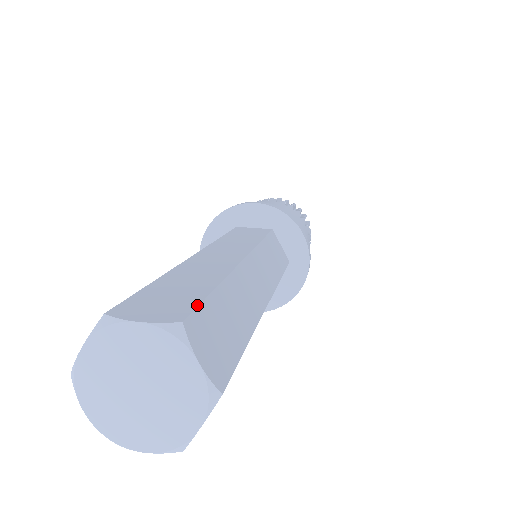
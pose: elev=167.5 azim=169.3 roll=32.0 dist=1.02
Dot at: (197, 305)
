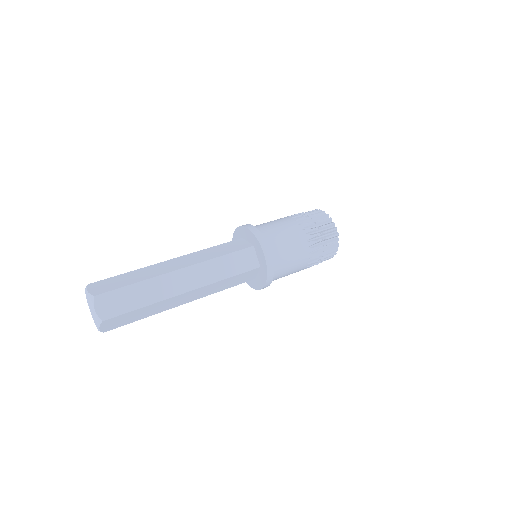
Dot at: (110, 291)
